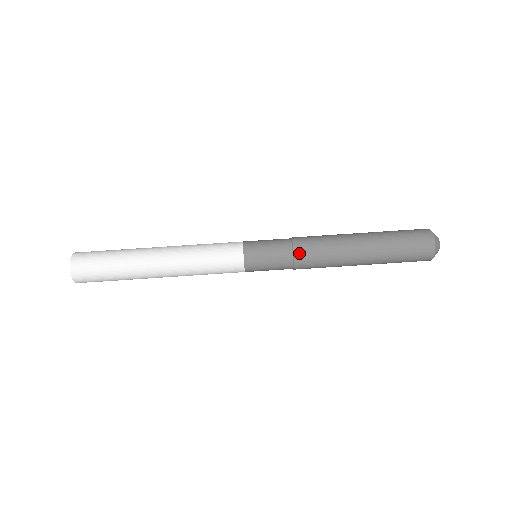
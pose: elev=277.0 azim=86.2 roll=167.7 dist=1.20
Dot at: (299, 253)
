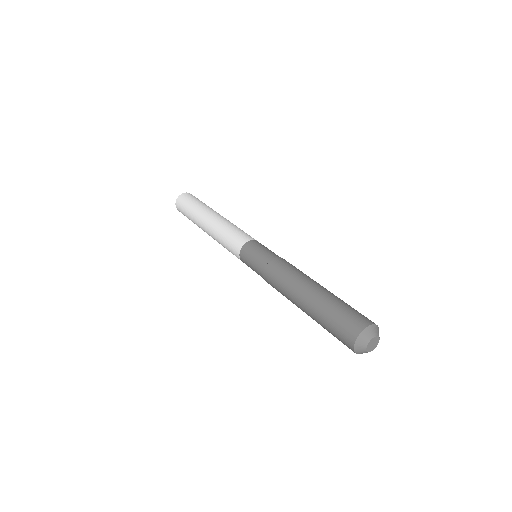
Dot at: (278, 260)
